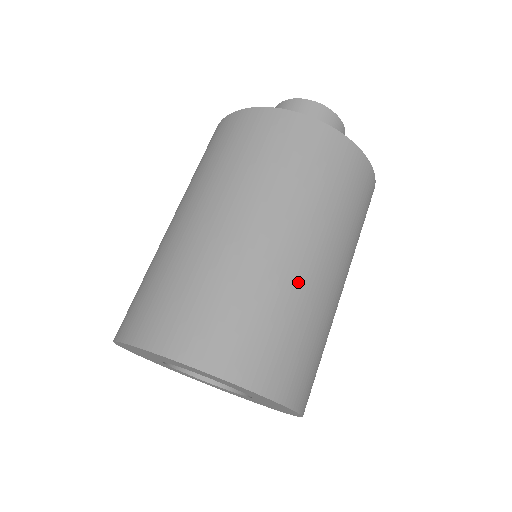
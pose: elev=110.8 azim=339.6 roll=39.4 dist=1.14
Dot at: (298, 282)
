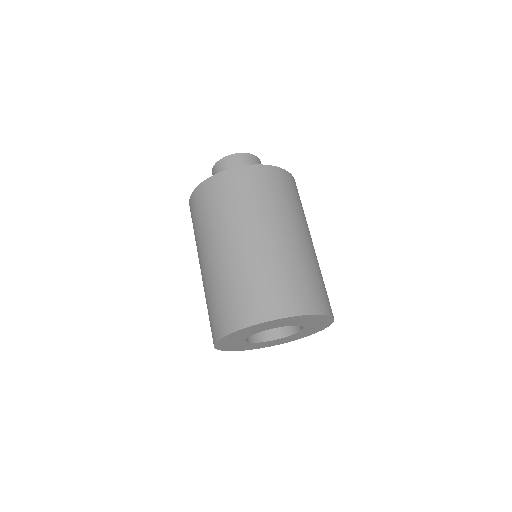
Dot at: (301, 253)
